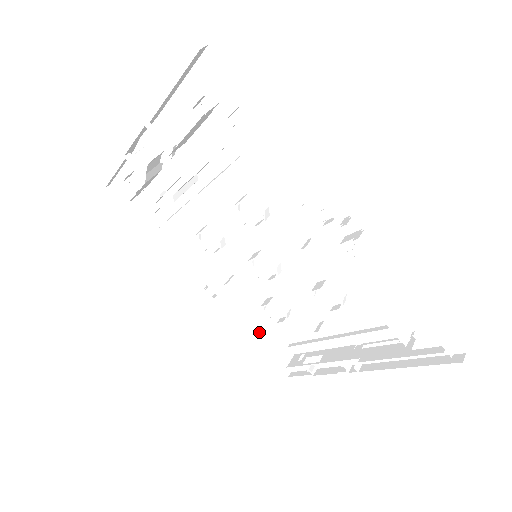
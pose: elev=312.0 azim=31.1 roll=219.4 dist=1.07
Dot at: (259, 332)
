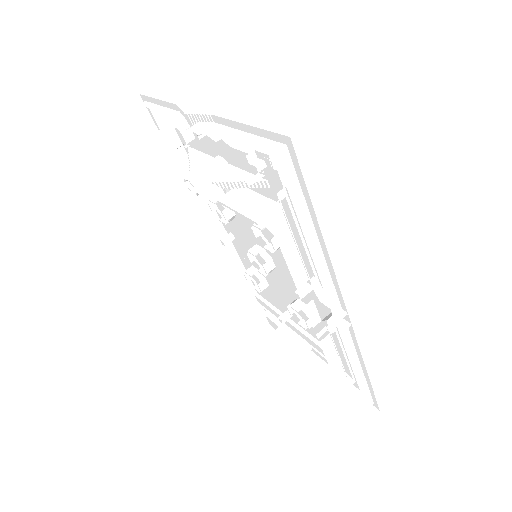
Dot at: (235, 280)
